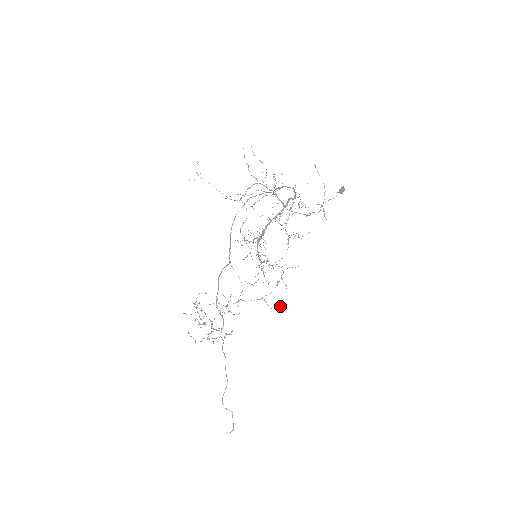
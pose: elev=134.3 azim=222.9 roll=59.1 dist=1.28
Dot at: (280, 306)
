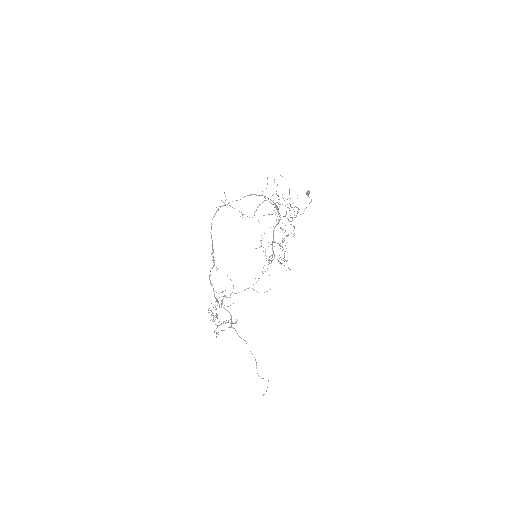
Dot at: (270, 289)
